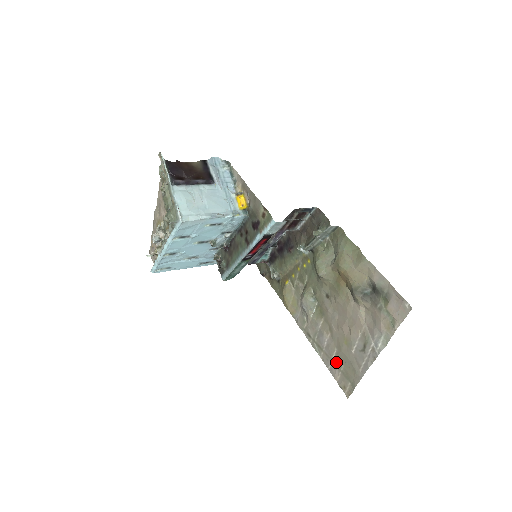
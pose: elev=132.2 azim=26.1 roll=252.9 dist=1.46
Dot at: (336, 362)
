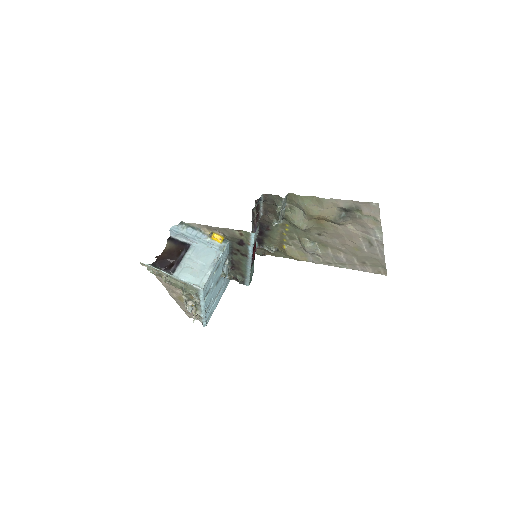
Dot at: (361, 264)
